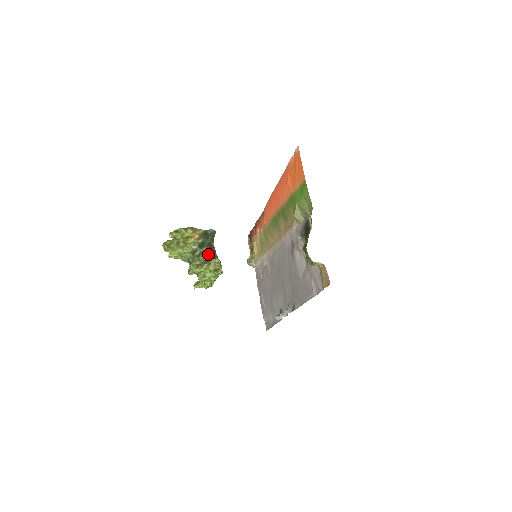
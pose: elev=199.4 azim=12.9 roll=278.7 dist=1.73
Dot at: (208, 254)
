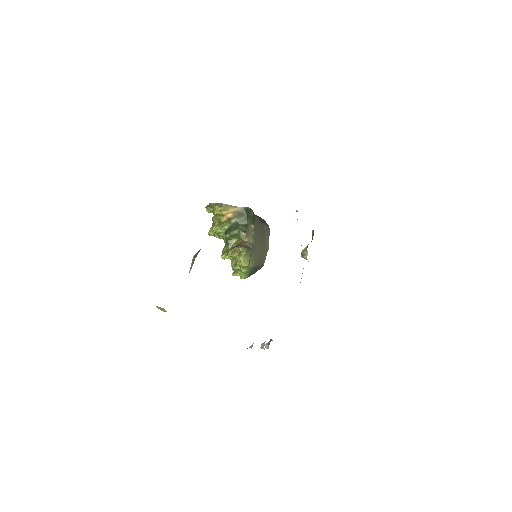
Dot at: (241, 238)
